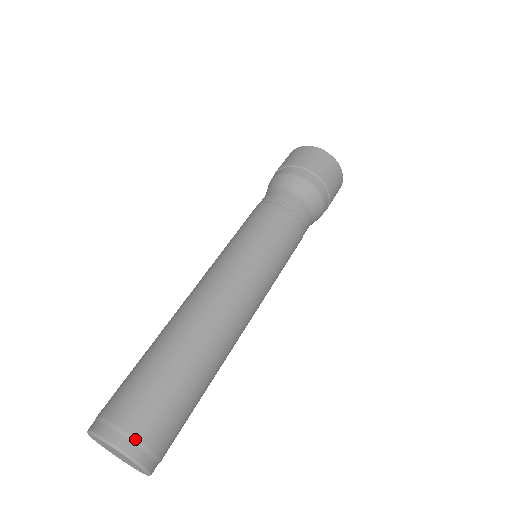
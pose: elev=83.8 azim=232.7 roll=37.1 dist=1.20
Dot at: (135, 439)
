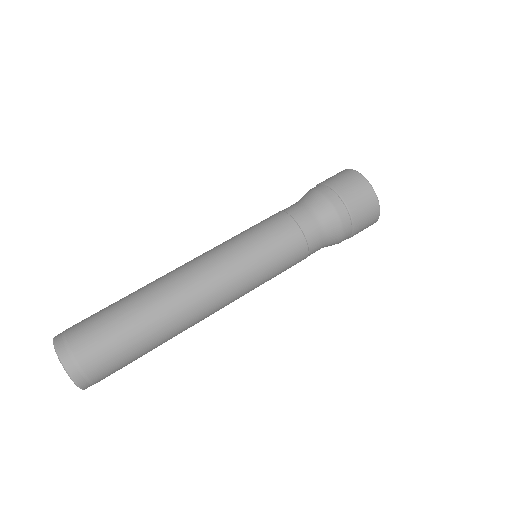
Dot at: (91, 381)
